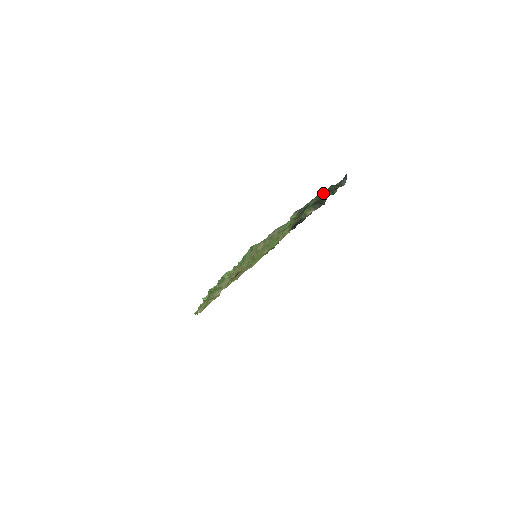
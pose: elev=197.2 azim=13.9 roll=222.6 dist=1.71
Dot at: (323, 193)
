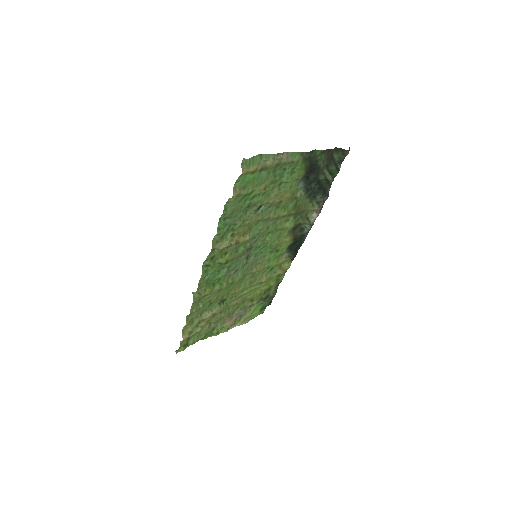
Dot at: (329, 151)
